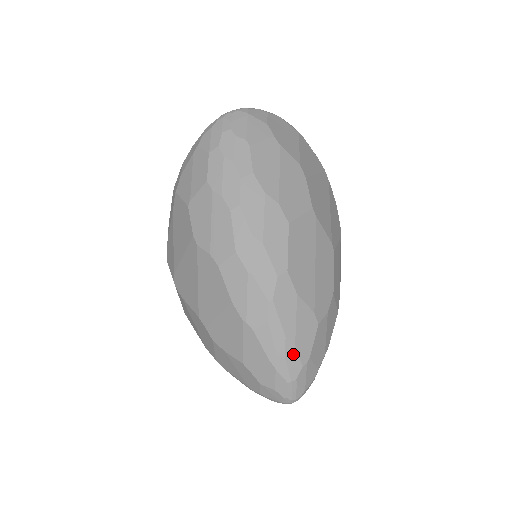
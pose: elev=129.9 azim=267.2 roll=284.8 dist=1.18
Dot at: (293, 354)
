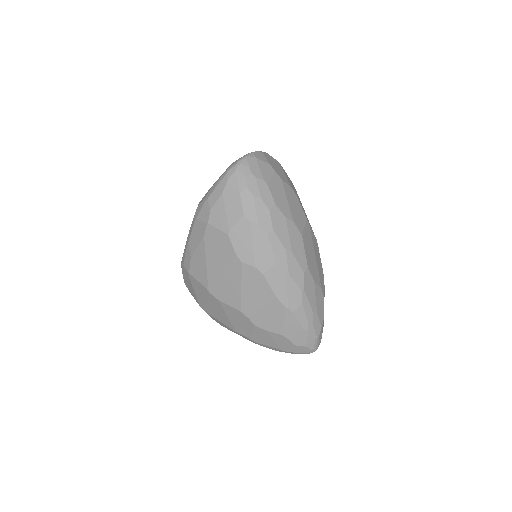
Dot at: (317, 320)
